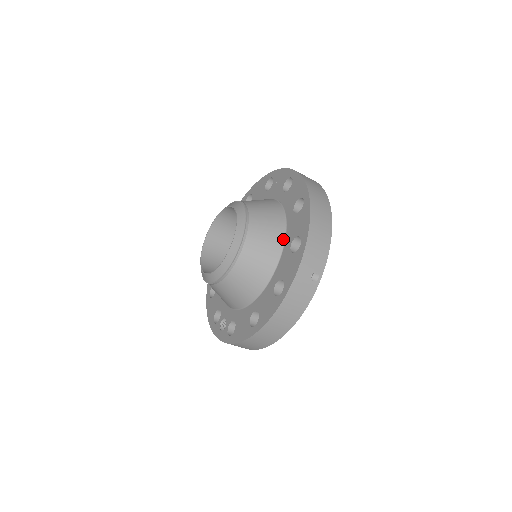
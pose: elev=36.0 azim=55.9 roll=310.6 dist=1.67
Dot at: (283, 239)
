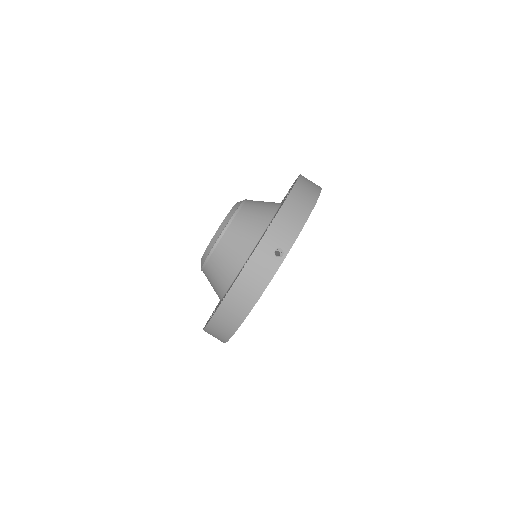
Dot at: (267, 225)
